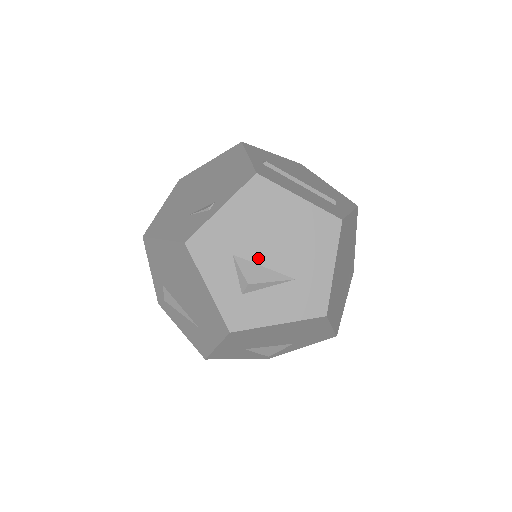
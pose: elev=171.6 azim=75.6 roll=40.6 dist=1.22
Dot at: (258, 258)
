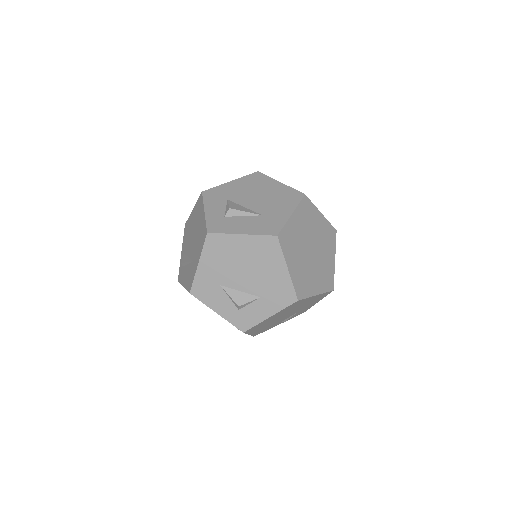
Dot at: (243, 203)
